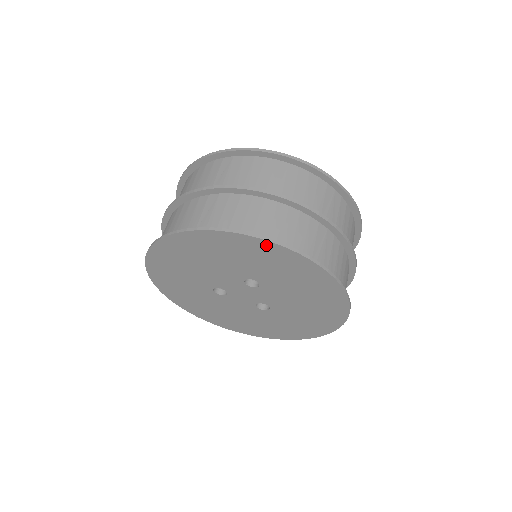
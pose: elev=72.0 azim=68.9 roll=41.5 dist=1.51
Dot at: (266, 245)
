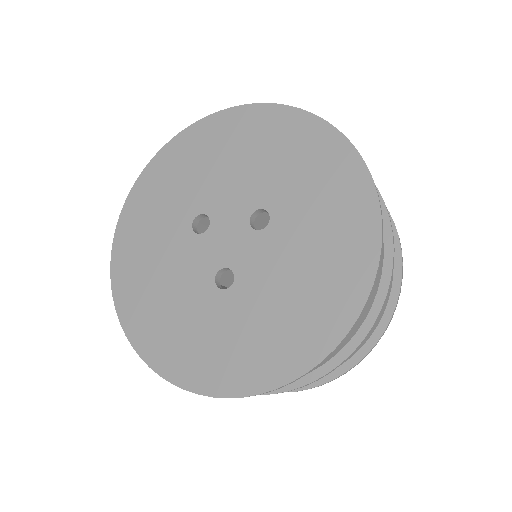
Dot at: (345, 152)
